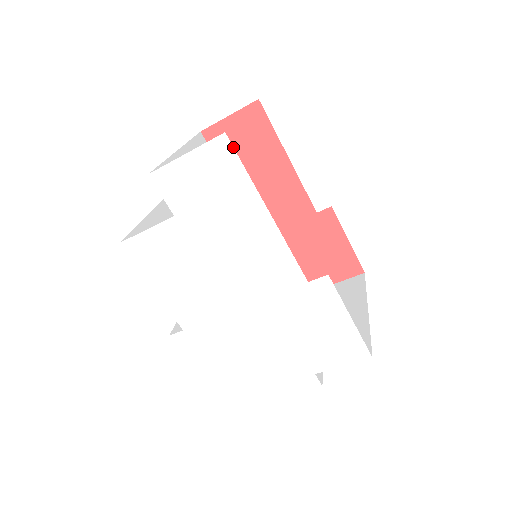
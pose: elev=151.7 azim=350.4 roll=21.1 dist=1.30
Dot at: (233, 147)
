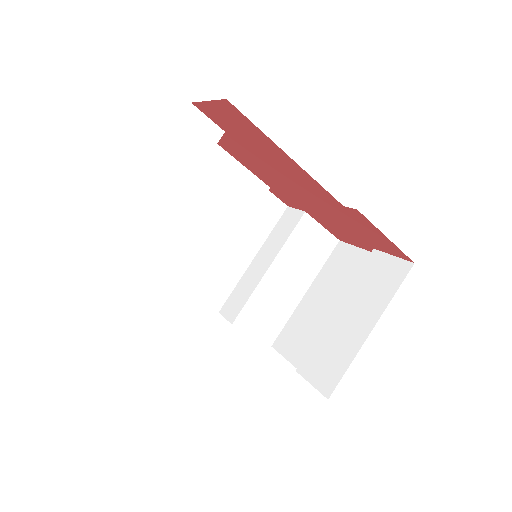
Dot at: occluded
